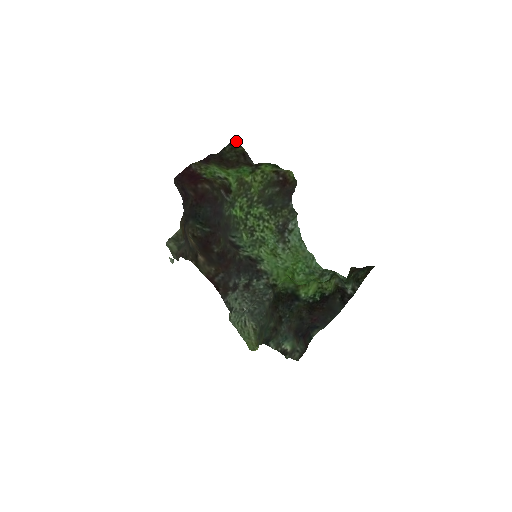
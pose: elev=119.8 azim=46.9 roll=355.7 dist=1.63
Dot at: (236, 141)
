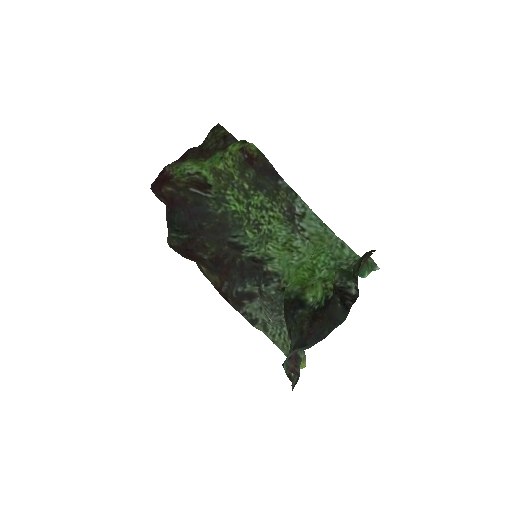
Dot at: (219, 124)
